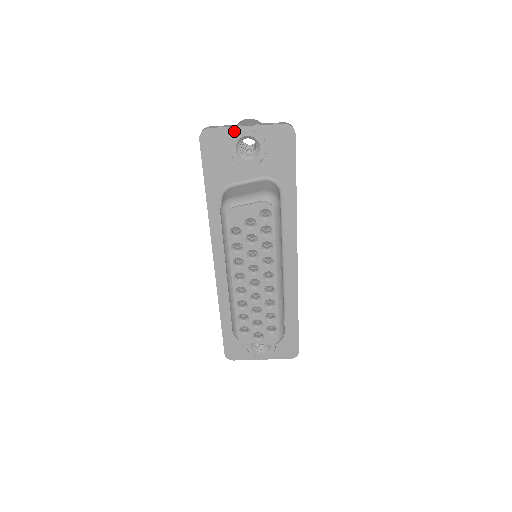
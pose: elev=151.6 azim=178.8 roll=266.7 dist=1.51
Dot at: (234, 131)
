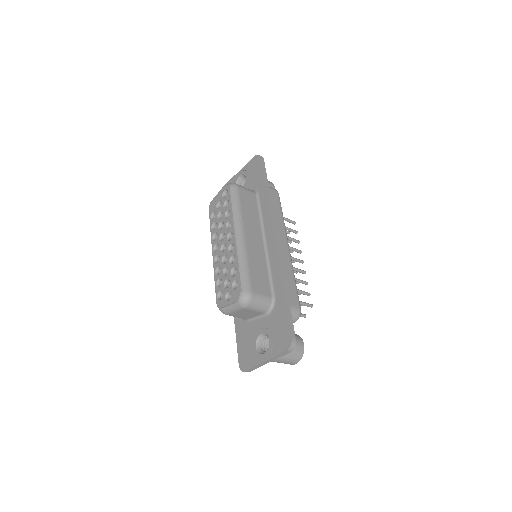
Dot at: (235, 178)
